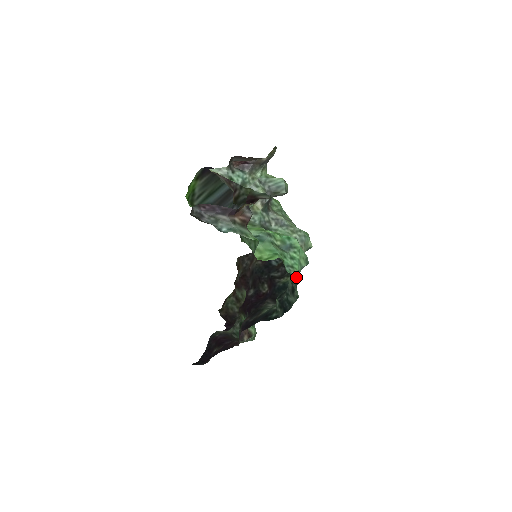
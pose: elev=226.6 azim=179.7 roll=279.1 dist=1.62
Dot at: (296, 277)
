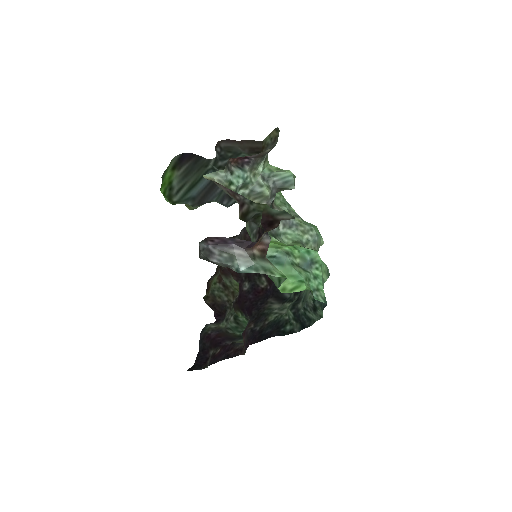
Dot at: (324, 302)
